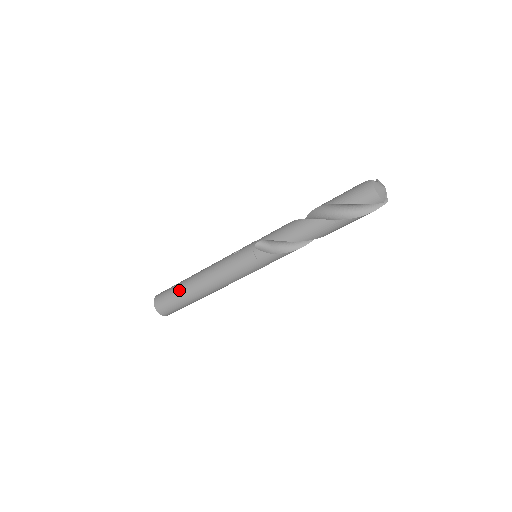
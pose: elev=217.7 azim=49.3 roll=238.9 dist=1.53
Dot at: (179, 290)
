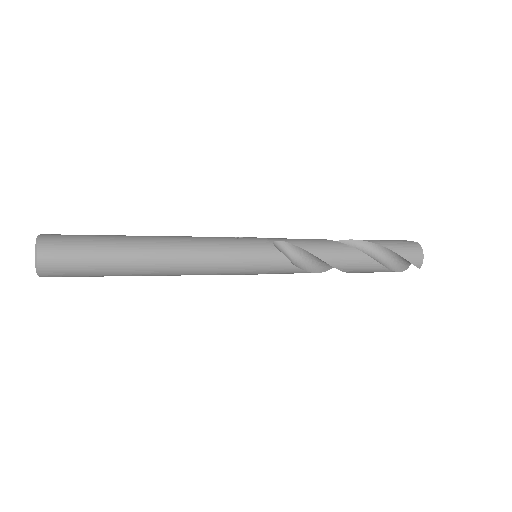
Dot at: (114, 246)
